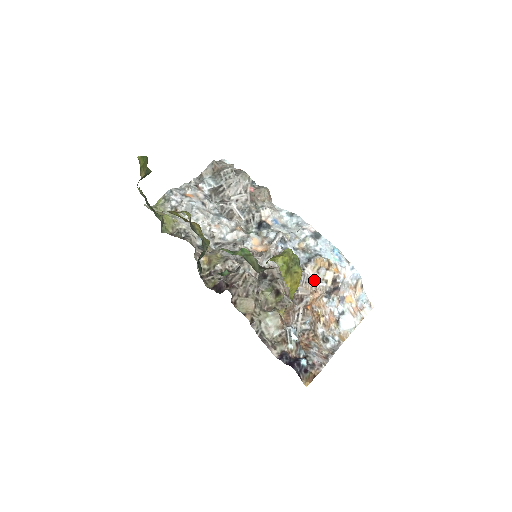
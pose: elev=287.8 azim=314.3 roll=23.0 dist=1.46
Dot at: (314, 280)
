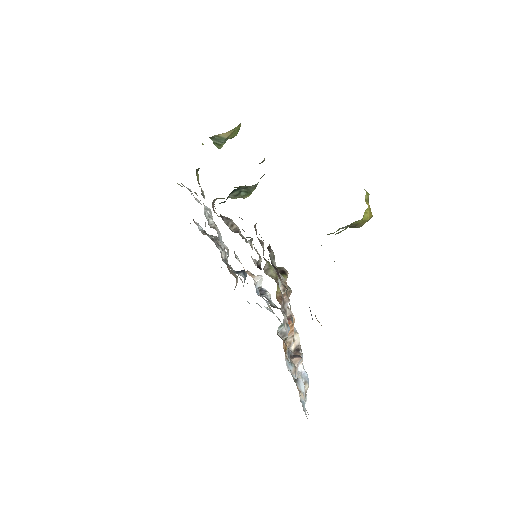
Dot at: occluded
